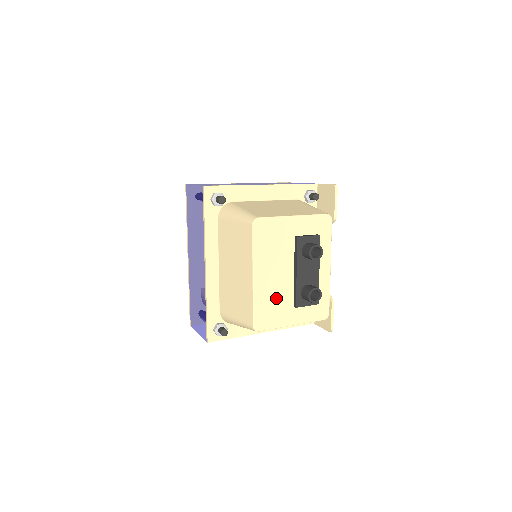
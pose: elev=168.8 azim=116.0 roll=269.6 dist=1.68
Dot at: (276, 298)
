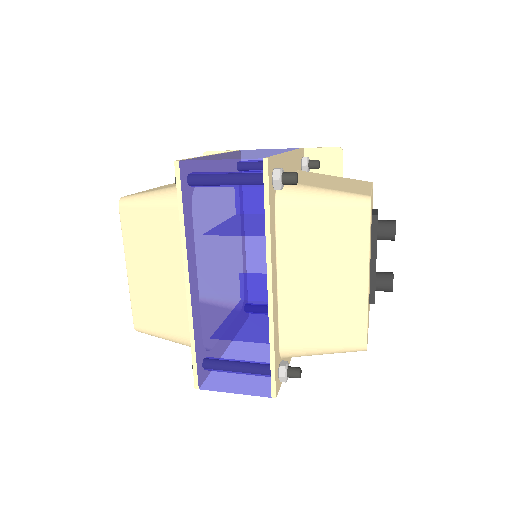
Dot at: occluded
